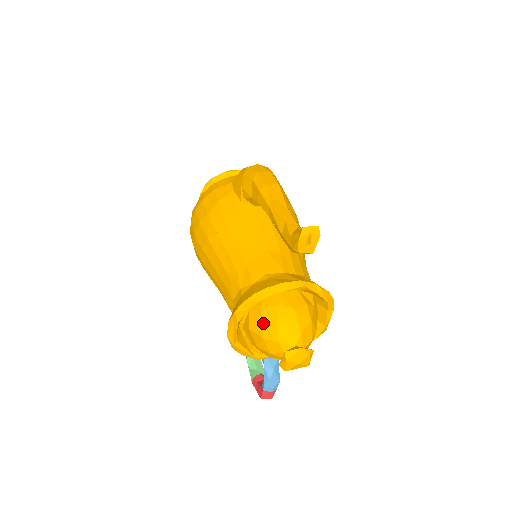
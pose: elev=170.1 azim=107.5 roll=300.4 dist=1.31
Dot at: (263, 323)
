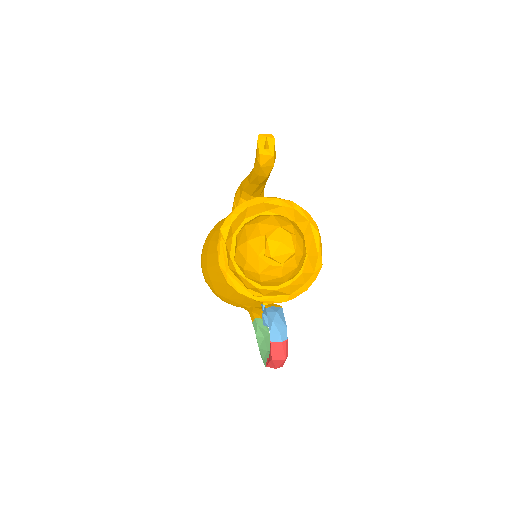
Dot at: (246, 231)
